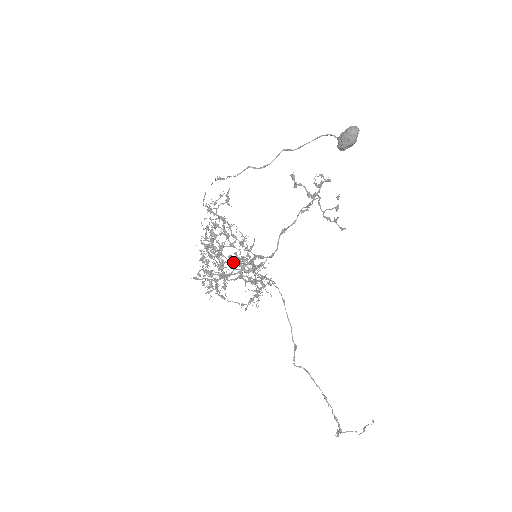
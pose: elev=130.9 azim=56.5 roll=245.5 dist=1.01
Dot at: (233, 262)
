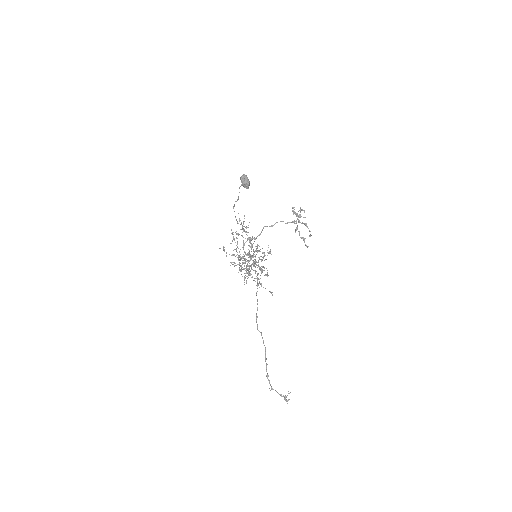
Dot at: (255, 260)
